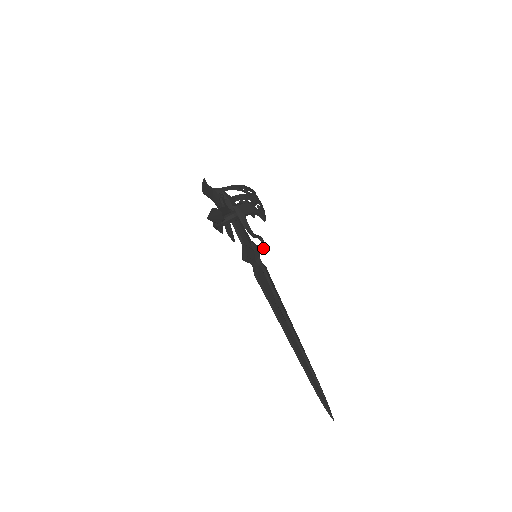
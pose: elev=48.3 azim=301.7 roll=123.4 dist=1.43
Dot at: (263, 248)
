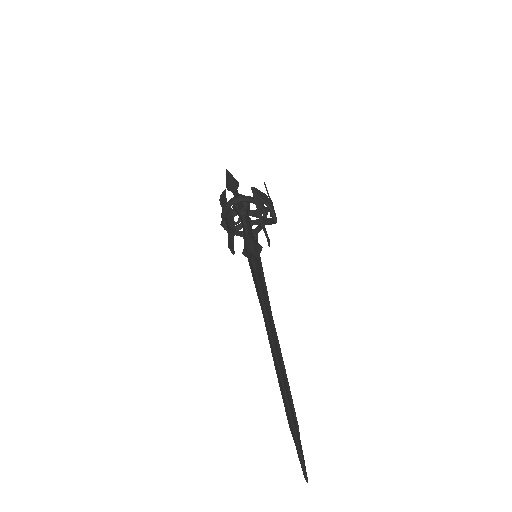
Dot at: occluded
